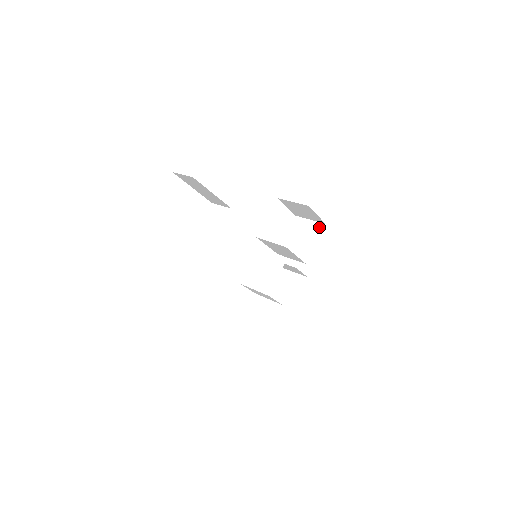
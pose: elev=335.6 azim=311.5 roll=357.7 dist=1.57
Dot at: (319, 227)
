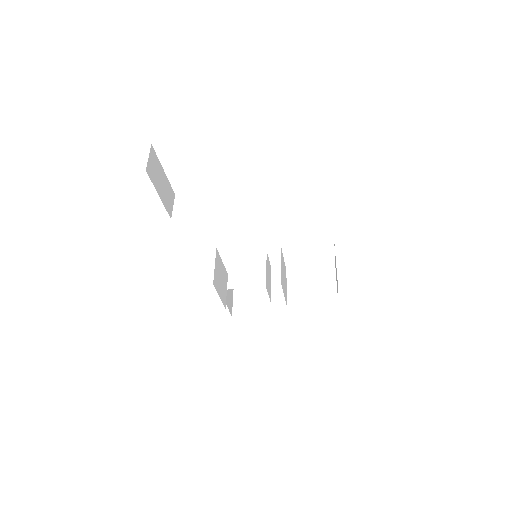
Dot at: (332, 298)
